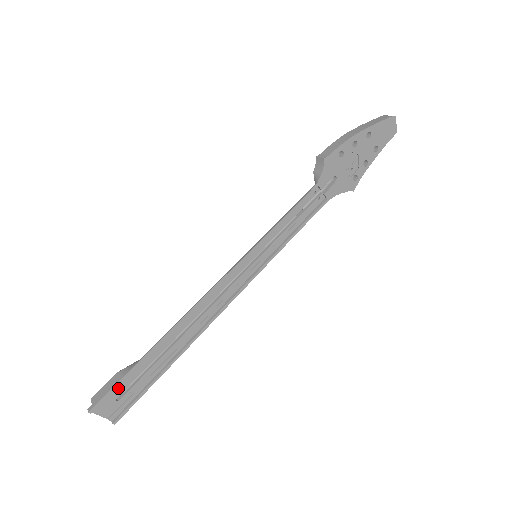
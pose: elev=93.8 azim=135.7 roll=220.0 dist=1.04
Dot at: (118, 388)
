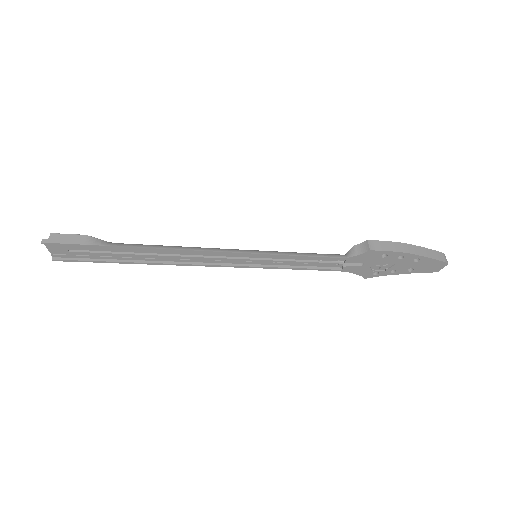
Dot at: (77, 246)
